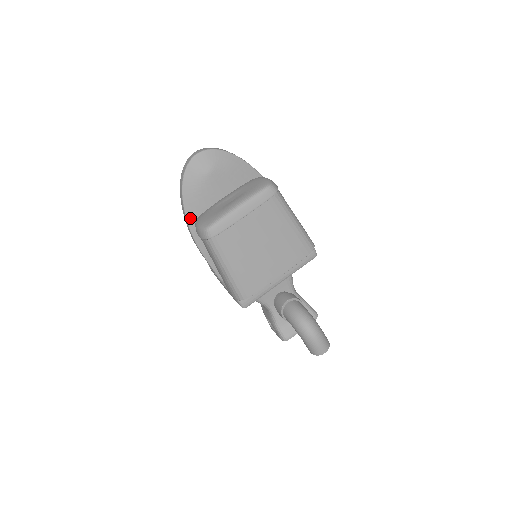
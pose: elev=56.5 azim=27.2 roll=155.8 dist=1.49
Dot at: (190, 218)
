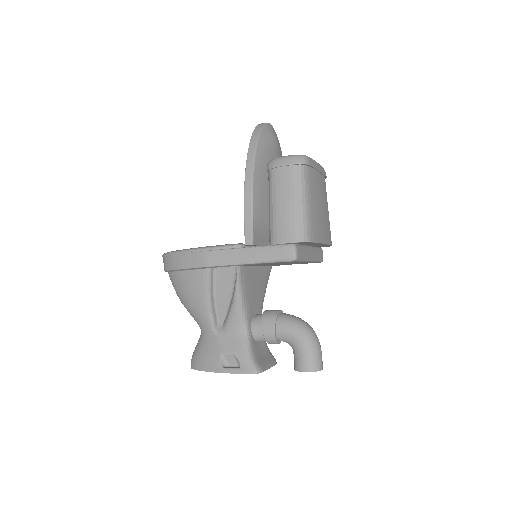
Dot at: (257, 161)
